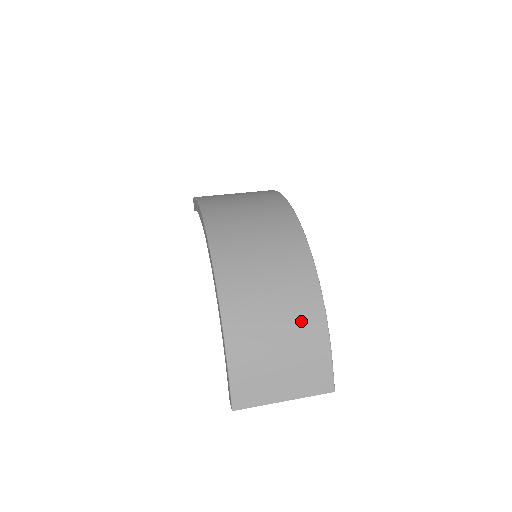
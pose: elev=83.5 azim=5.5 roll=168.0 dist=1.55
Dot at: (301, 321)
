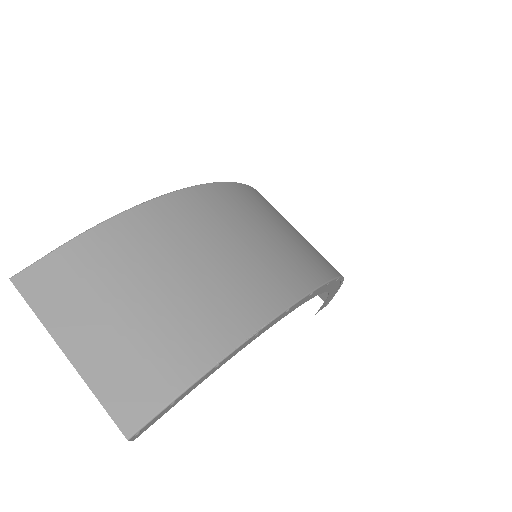
Dot at: (216, 303)
